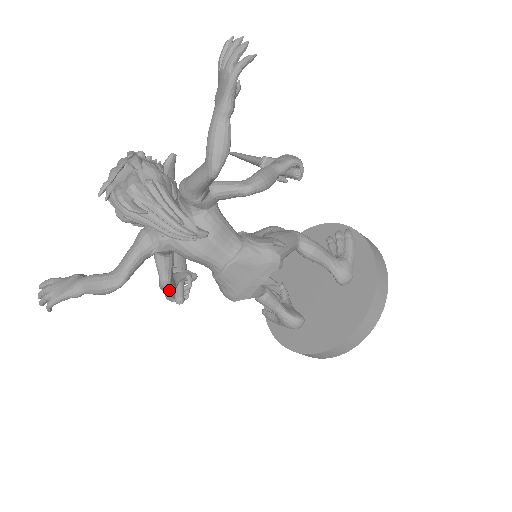
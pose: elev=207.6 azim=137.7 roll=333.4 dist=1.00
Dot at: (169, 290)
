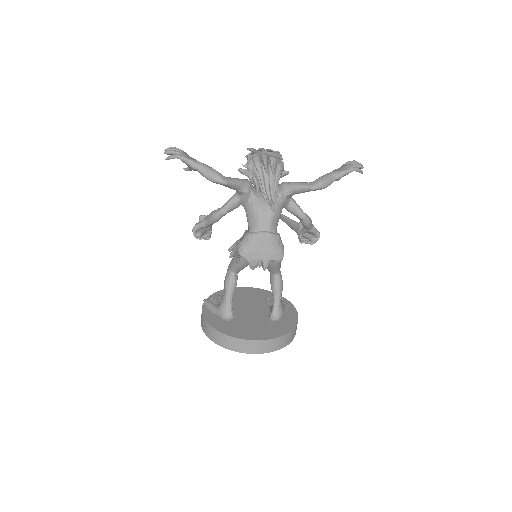
Dot at: (217, 218)
